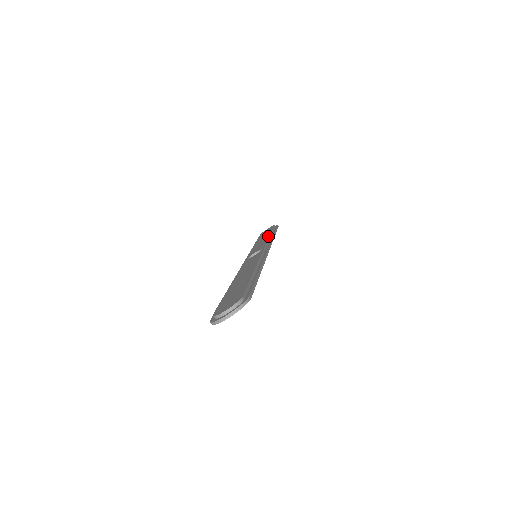
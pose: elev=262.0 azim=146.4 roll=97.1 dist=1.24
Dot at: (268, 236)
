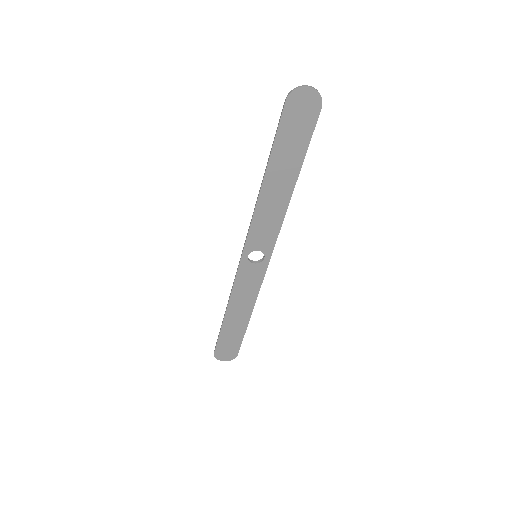
Dot at: occluded
